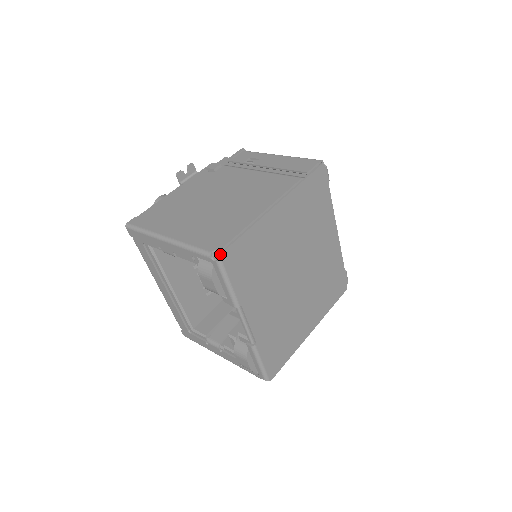
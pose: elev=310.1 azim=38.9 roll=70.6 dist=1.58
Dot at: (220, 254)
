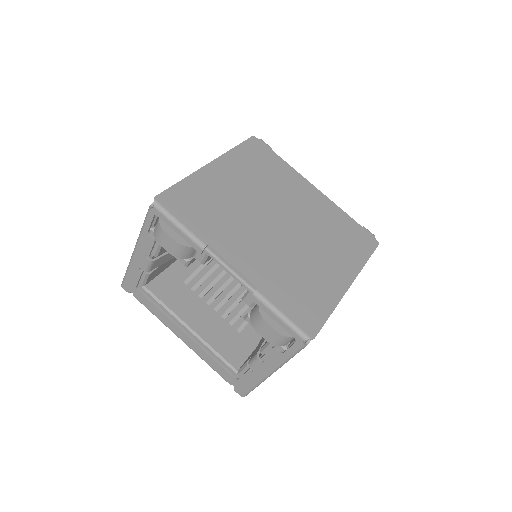
Dot at: (154, 198)
